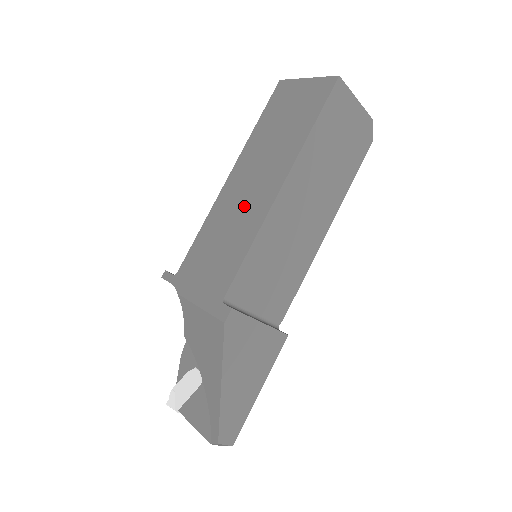
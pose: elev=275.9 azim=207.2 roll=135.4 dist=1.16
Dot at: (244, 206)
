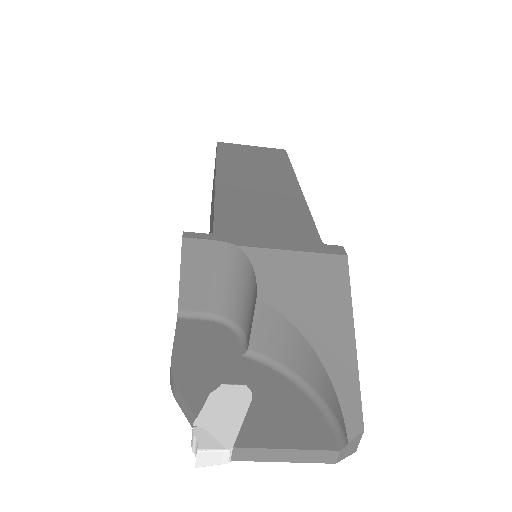
Dot at: (267, 193)
